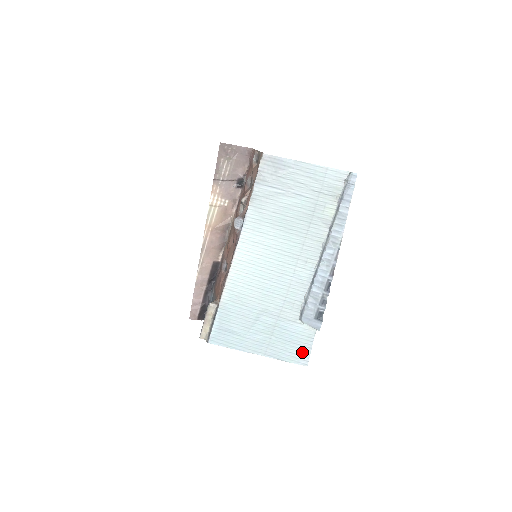
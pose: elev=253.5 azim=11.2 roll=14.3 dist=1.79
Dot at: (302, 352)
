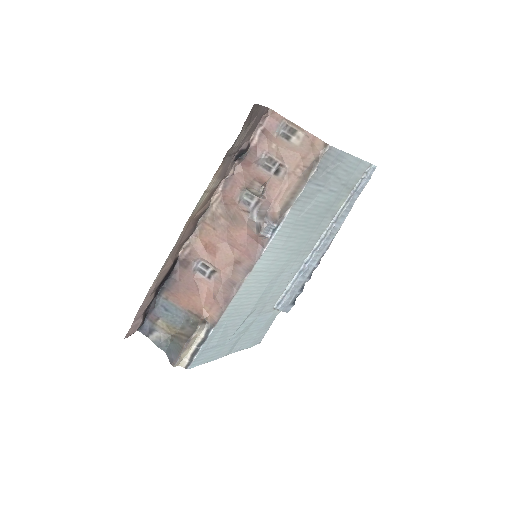
Dot at: (262, 334)
